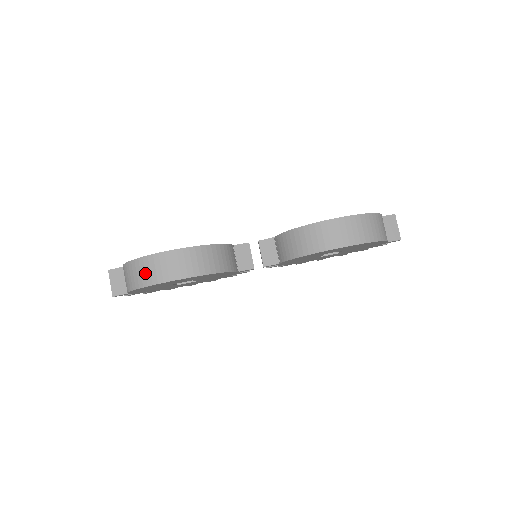
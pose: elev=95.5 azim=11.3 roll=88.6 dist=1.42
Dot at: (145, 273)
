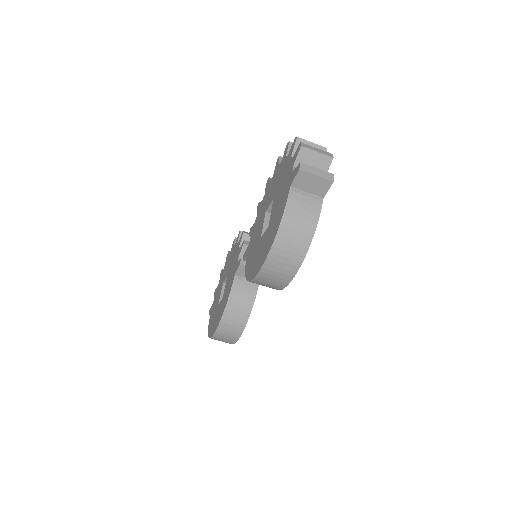
Dot at: occluded
